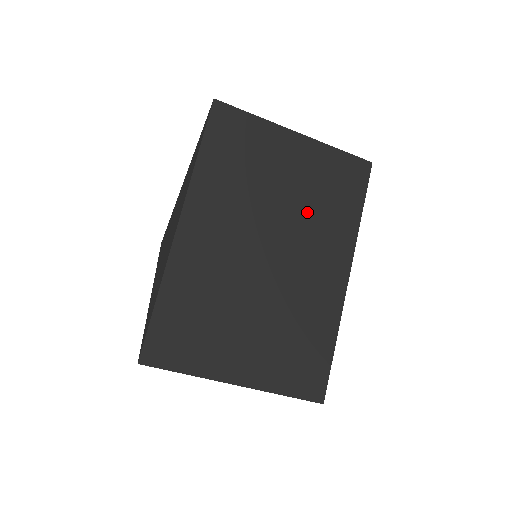
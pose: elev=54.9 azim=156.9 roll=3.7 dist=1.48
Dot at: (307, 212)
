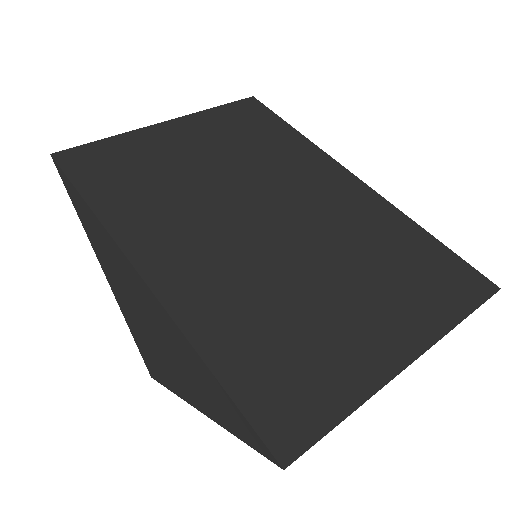
Dot at: (252, 163)
